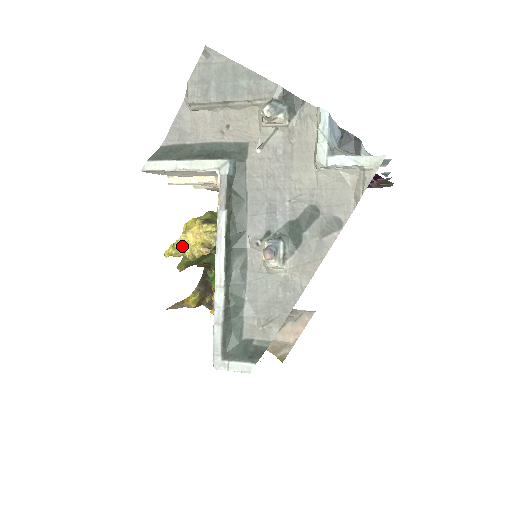
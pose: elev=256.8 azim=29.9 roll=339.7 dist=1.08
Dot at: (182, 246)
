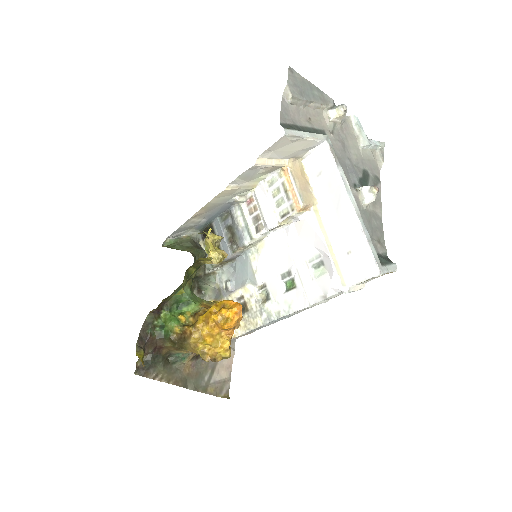
Dot at: (208, 251)
